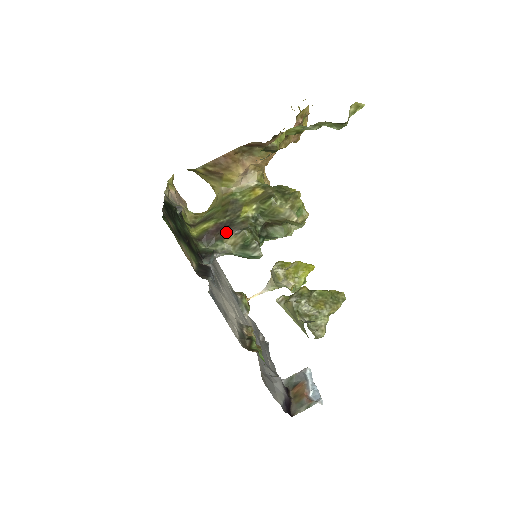
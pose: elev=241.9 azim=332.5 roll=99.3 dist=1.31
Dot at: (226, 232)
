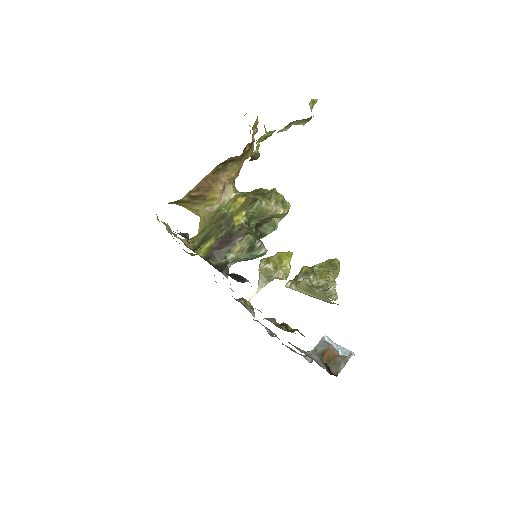
Dot at: (230, 243)
